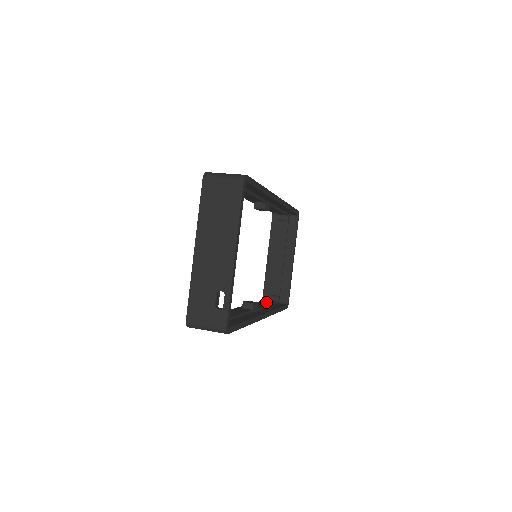
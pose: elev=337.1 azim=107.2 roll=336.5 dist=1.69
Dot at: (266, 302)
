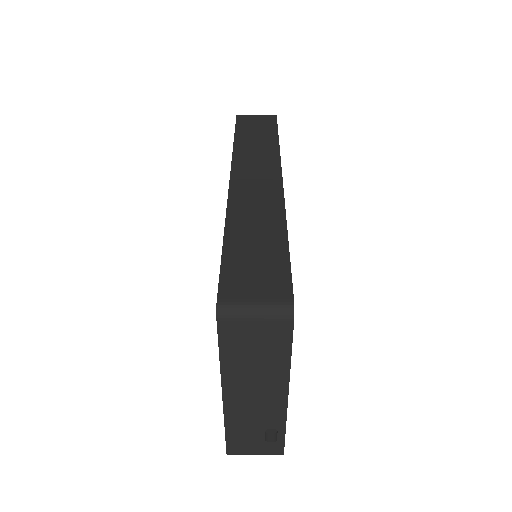
Dot at: occluded
